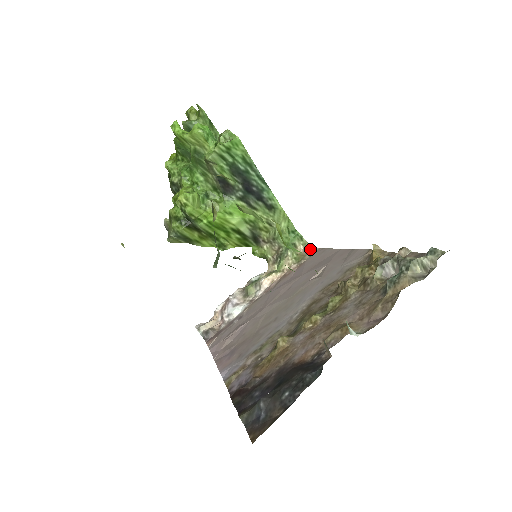
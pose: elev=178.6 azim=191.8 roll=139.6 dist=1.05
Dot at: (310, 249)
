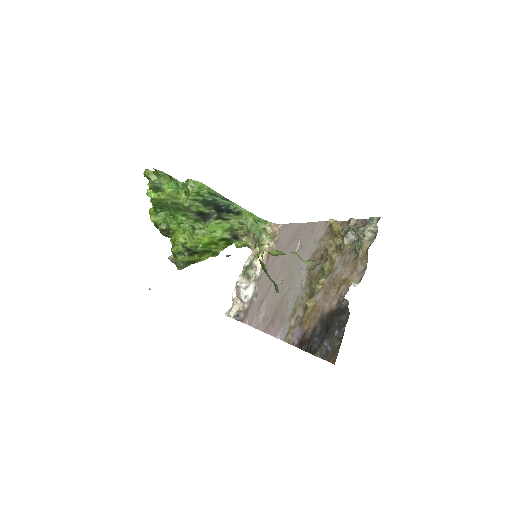
Dot at: (276, 227)
